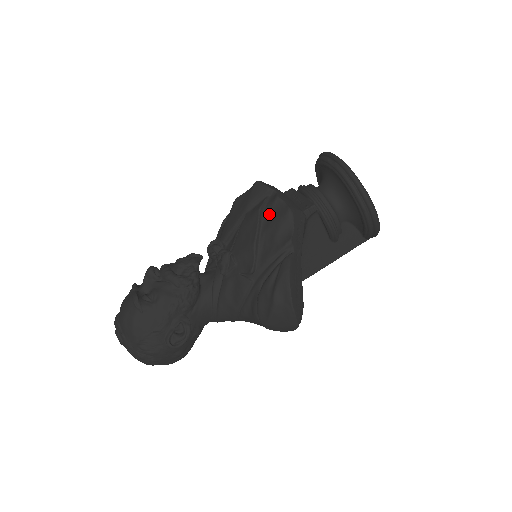
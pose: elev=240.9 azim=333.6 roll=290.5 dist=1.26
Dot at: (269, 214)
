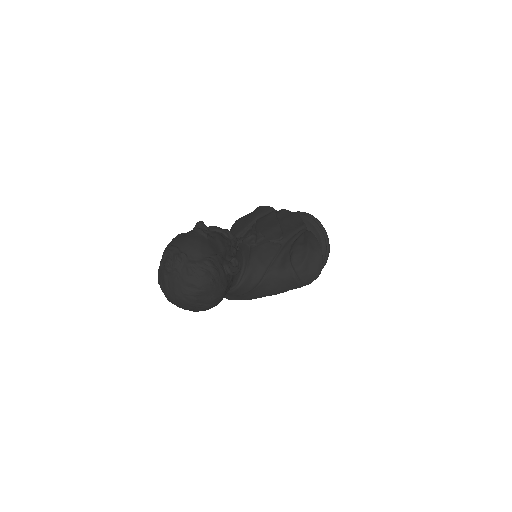
Dot at: (281, 215)
